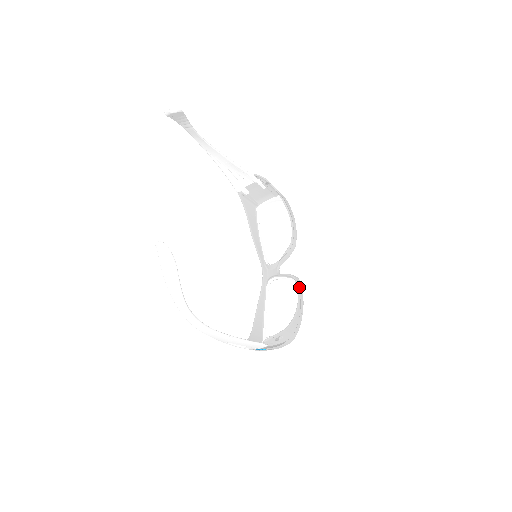
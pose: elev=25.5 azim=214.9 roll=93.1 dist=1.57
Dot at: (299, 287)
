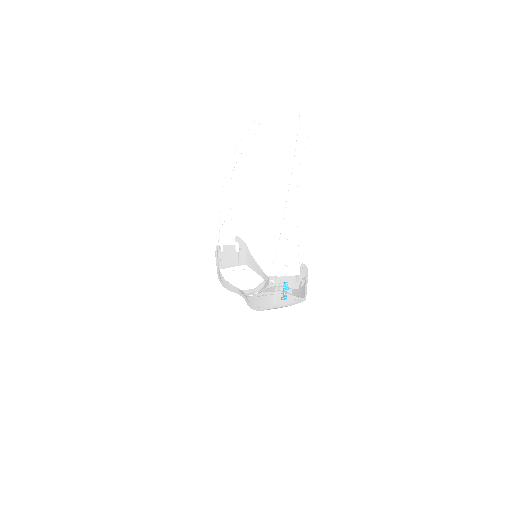
Dot at: occluded
